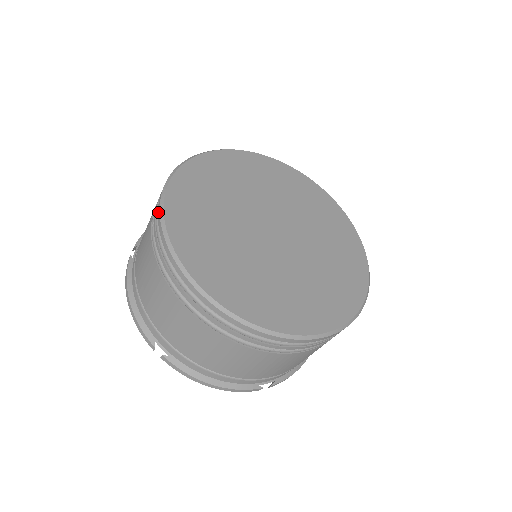
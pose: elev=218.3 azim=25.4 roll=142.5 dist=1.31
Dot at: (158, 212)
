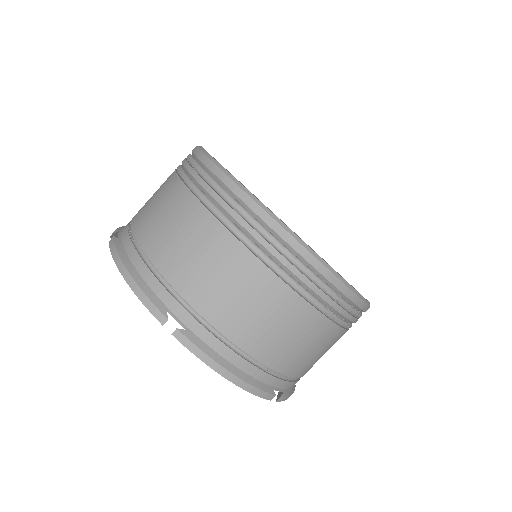
Dot at: (202, 158)
